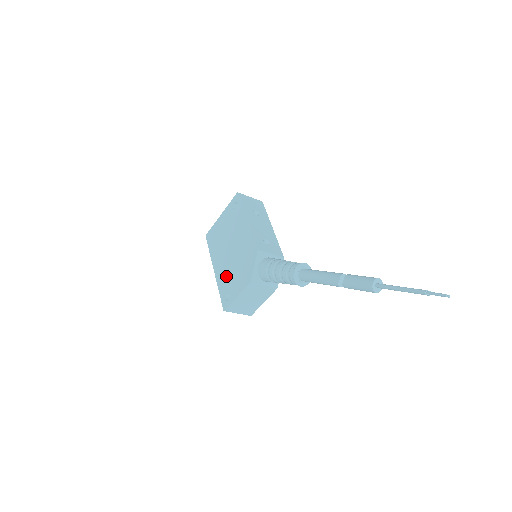
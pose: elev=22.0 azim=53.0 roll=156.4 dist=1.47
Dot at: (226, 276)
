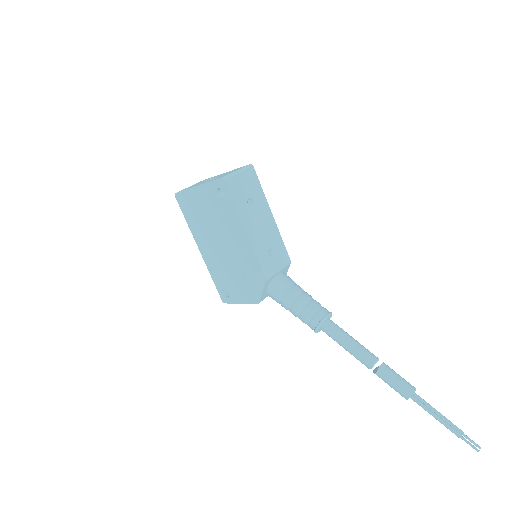
Dot at: (220, 271)
